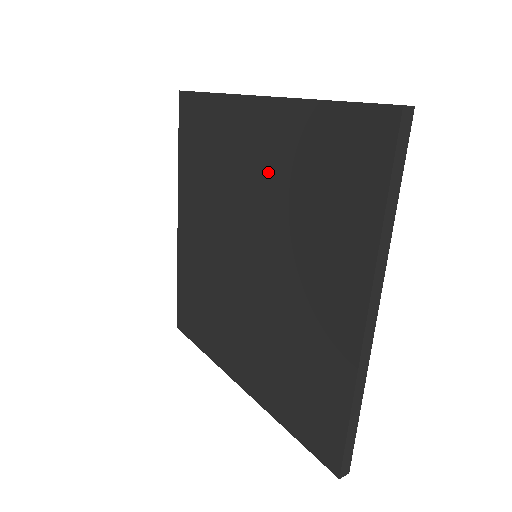
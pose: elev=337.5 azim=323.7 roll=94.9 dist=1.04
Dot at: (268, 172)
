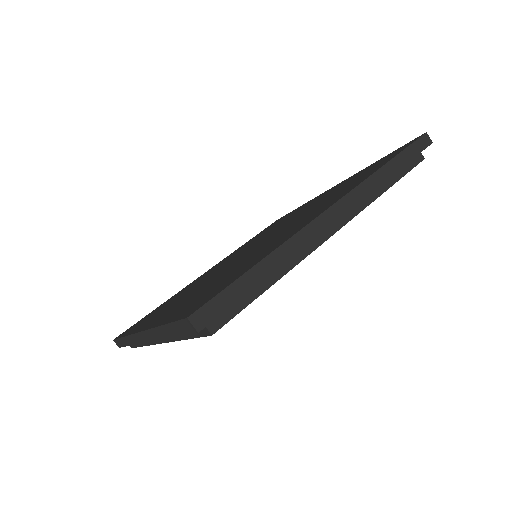
Dot at: (312, 204)
